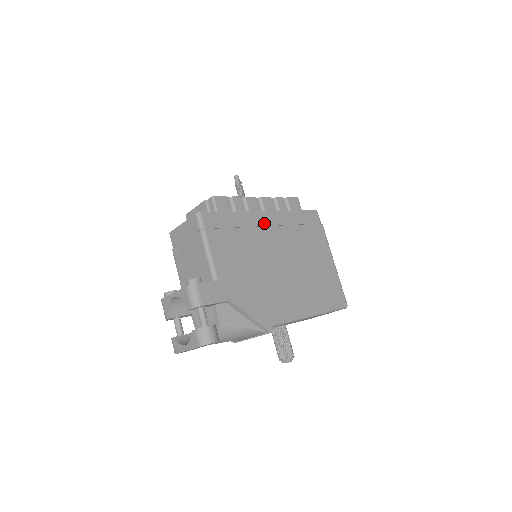
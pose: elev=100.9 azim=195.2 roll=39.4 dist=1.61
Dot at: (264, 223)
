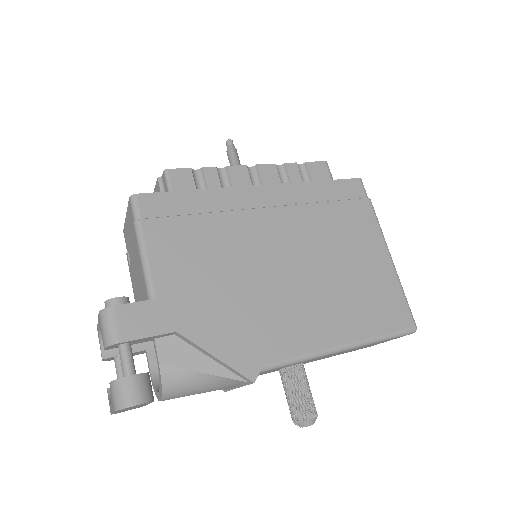
Dot at: (256, 203)
